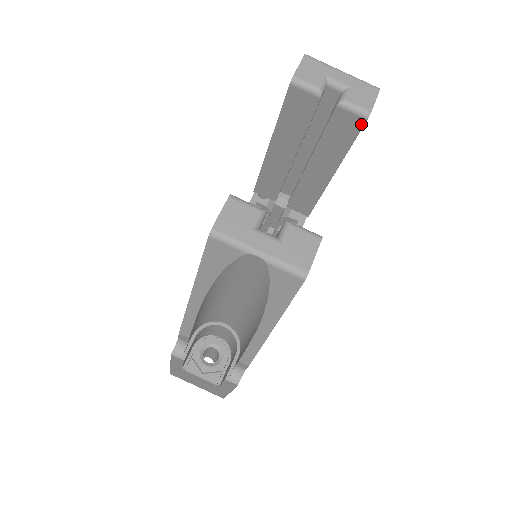
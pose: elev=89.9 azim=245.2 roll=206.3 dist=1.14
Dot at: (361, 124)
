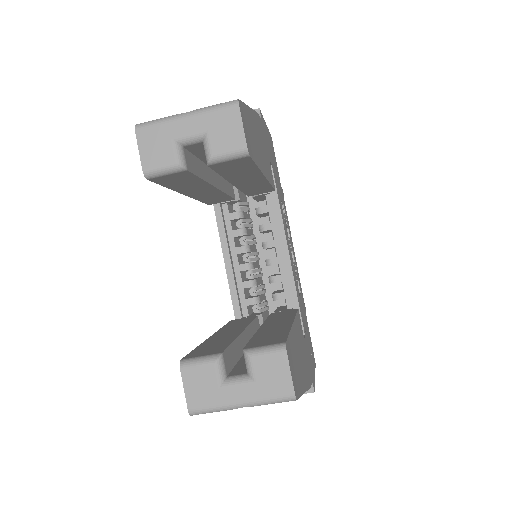
Dot at: (247, 159)
